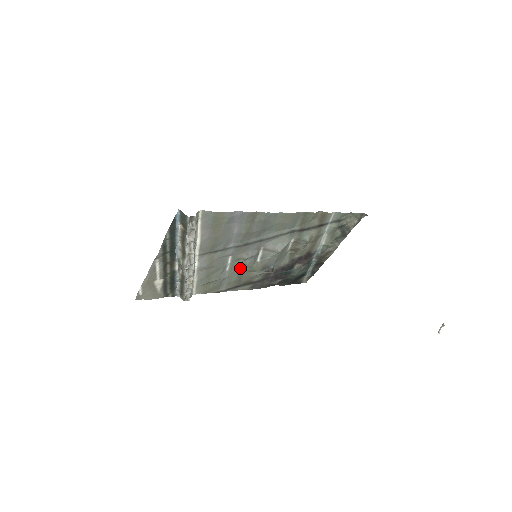
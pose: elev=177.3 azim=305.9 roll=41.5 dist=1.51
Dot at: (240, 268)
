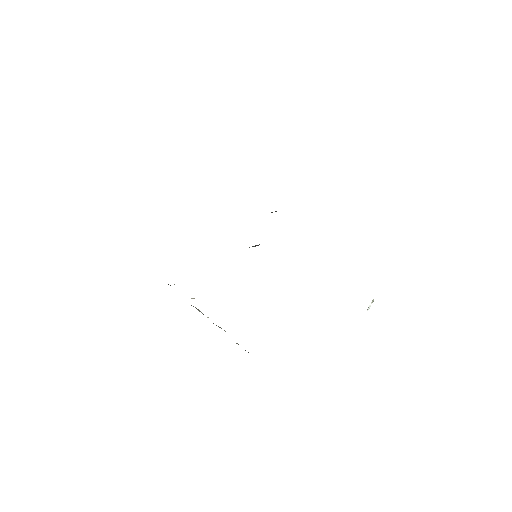
Dot at: occluded
